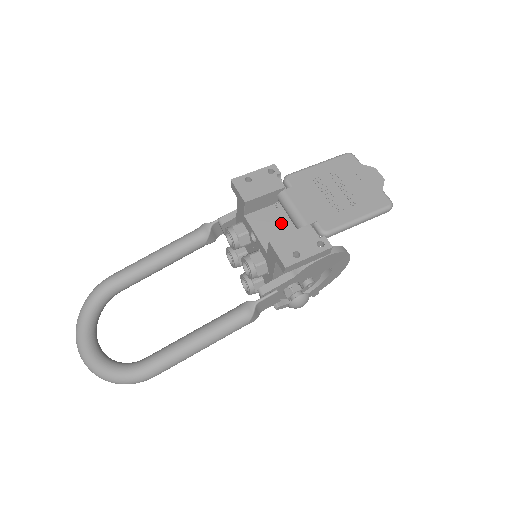
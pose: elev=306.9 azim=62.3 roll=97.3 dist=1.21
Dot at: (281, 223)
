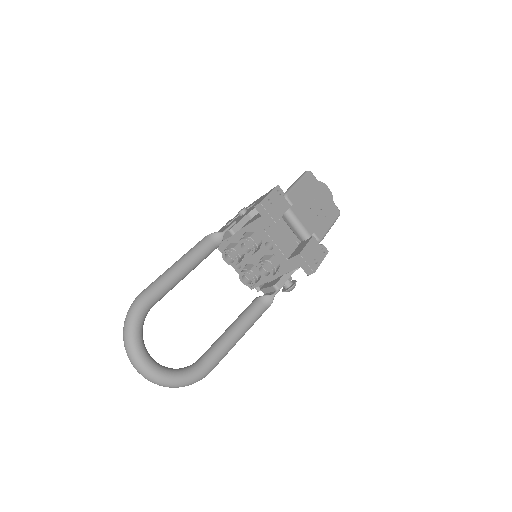
Dot at: (286, 233)
